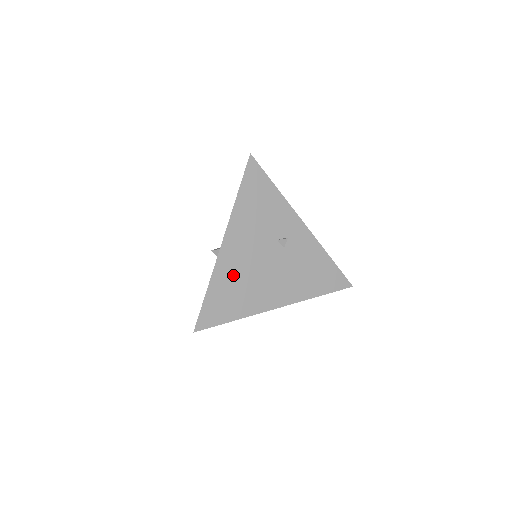
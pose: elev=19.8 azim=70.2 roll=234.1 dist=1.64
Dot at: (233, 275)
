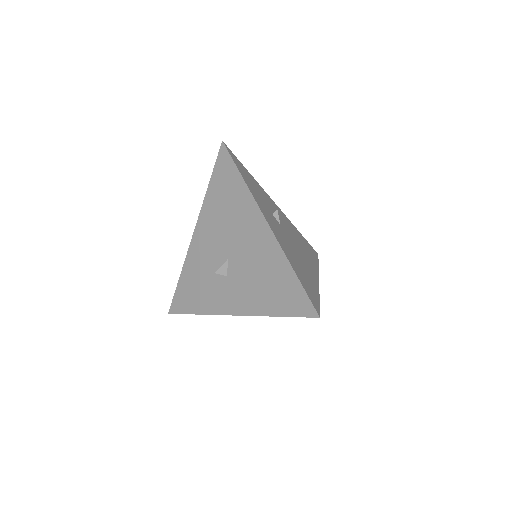
Dot at: occluded
